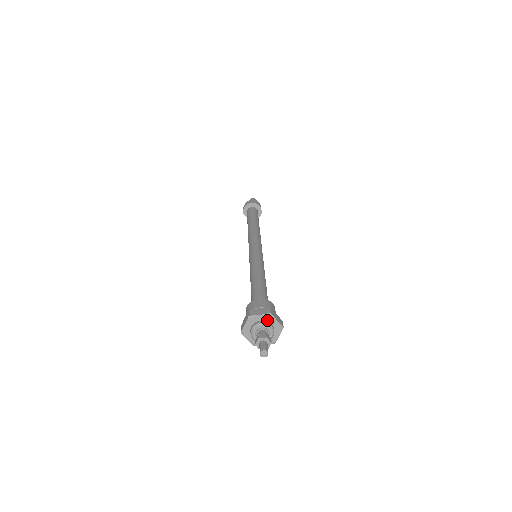
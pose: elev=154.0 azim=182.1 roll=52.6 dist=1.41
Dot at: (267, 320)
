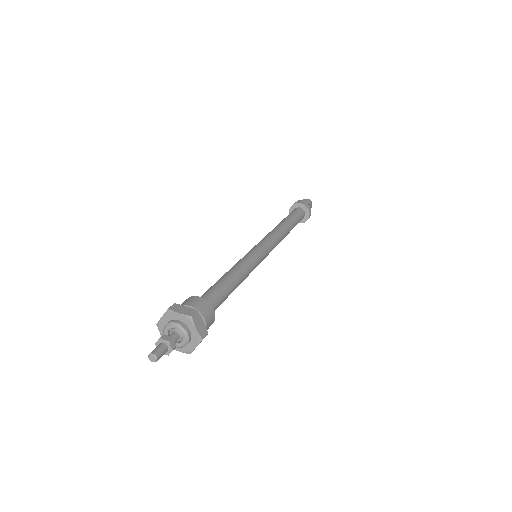
Dot at: (171, 319)
